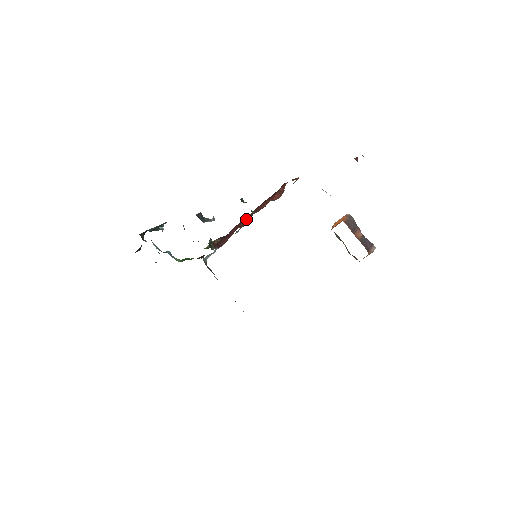
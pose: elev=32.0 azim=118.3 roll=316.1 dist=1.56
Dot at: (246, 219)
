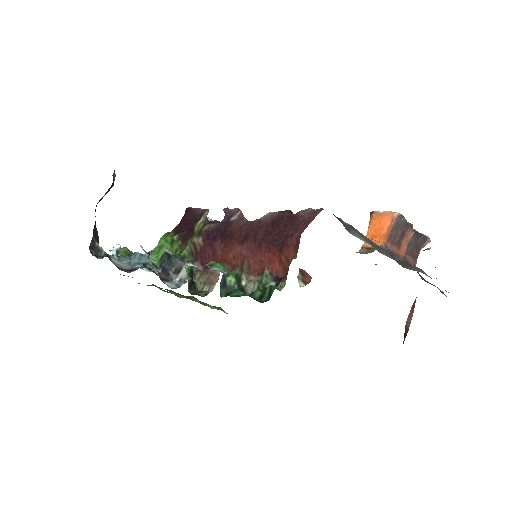
Dot at: (234, 253)
